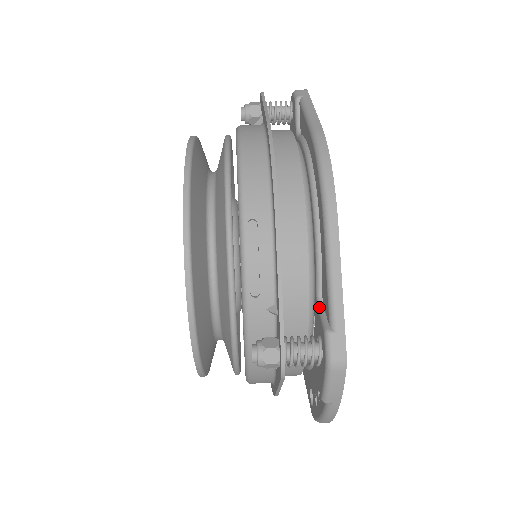
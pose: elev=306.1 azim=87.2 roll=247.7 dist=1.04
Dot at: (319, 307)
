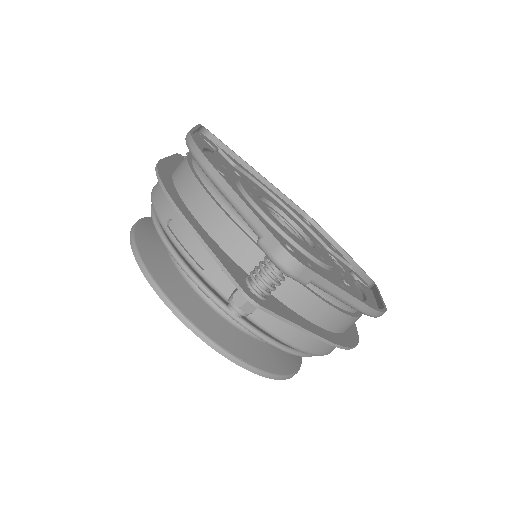
Dot at: occluded
